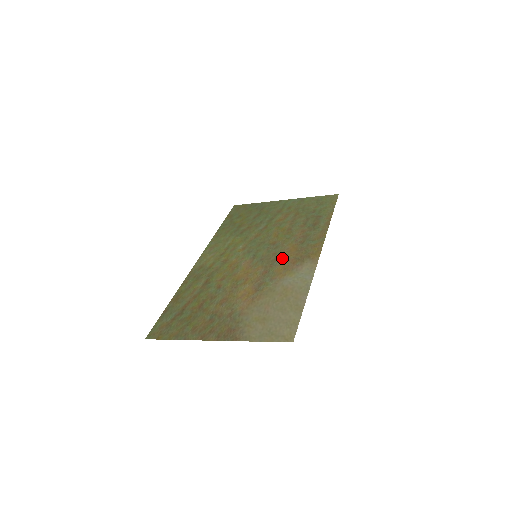
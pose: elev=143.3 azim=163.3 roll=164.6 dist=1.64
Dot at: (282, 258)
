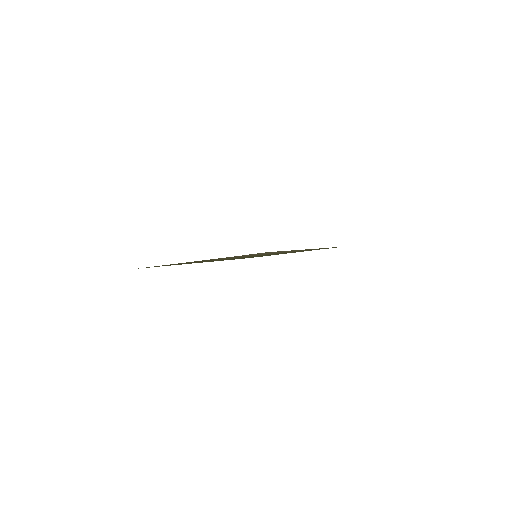
Dot at: occluded
